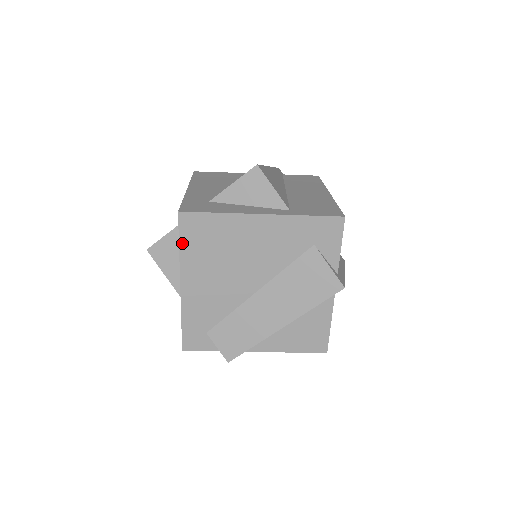
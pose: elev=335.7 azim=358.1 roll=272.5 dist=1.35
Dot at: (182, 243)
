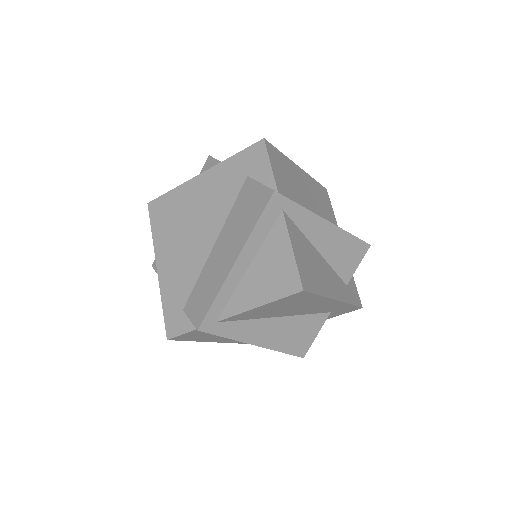
Dot at: (153, 227)
